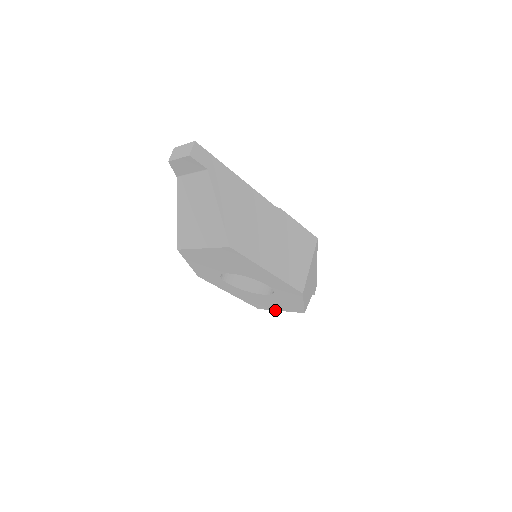
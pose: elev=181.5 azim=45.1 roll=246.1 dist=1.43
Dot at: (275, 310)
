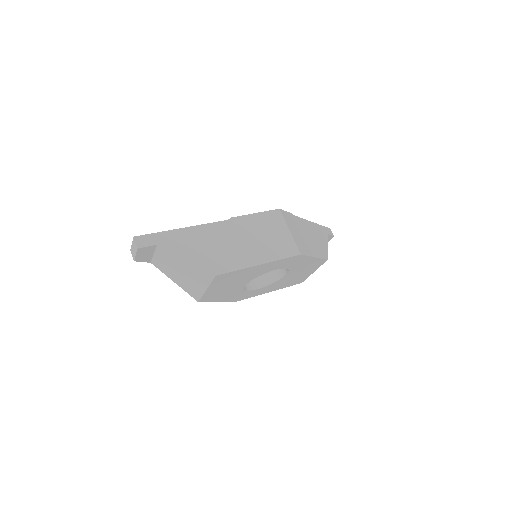
Dot at: occluded
